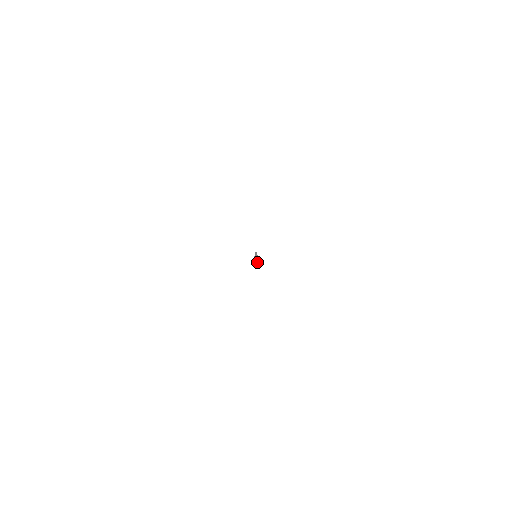
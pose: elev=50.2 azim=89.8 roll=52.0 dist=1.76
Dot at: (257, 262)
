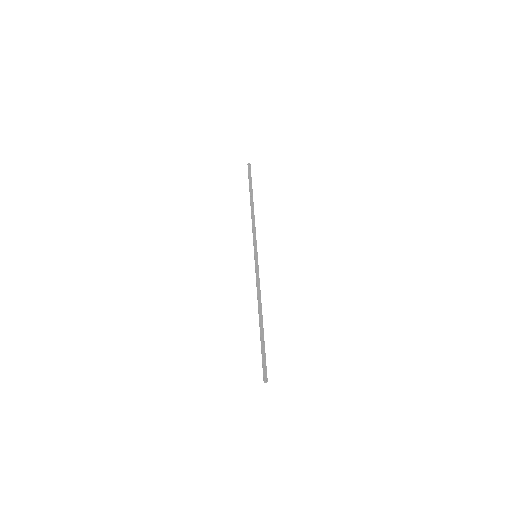
Dot at: (266, 382)
